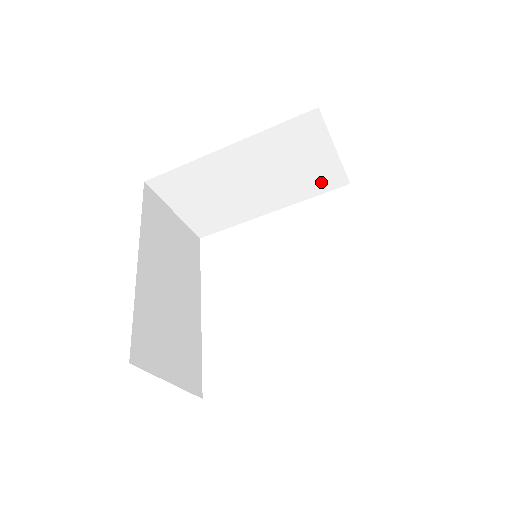
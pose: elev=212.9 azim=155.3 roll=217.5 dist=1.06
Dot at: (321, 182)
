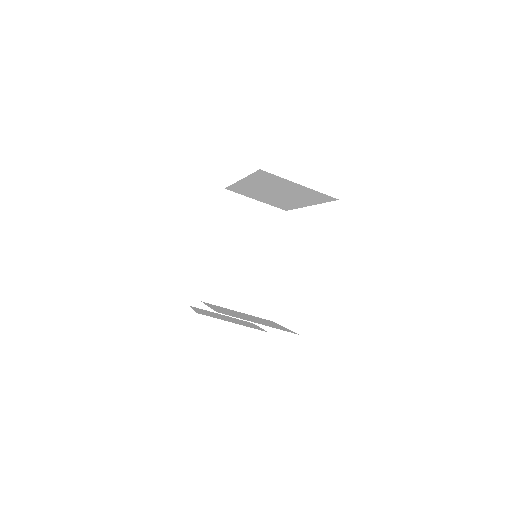
Dot at: (318, 197)
